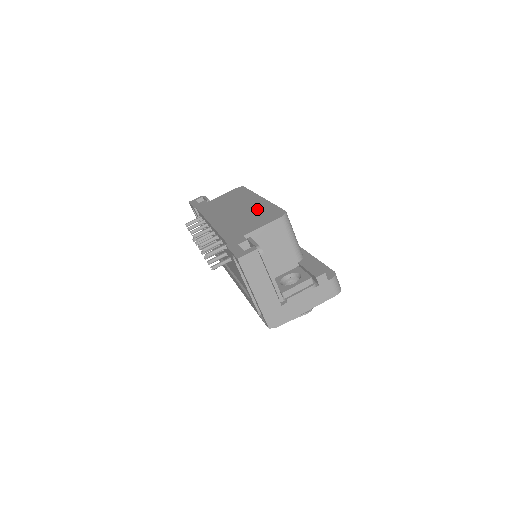
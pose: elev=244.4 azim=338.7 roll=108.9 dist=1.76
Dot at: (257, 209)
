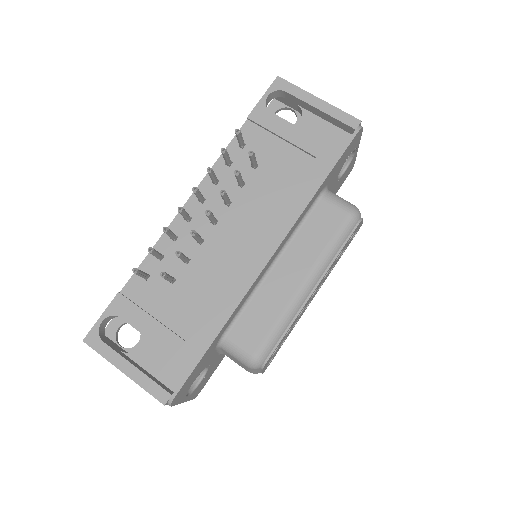
Dot at: occluded
